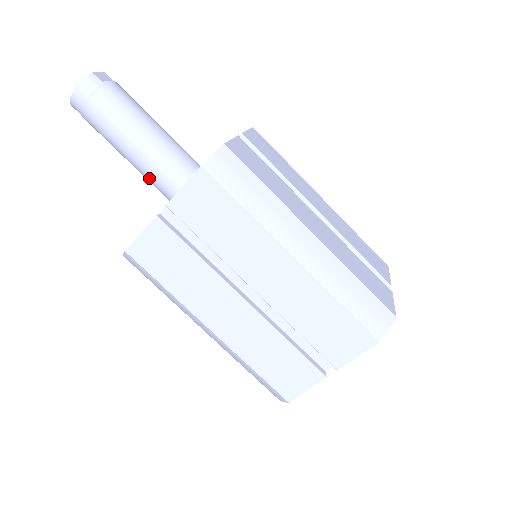
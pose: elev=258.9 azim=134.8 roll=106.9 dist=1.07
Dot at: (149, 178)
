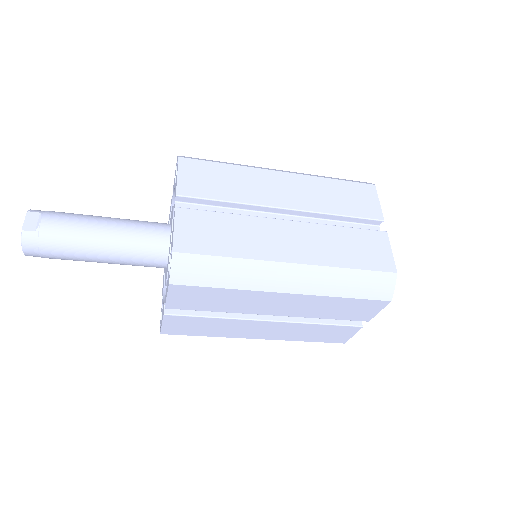
Dot at: (133, 265)
